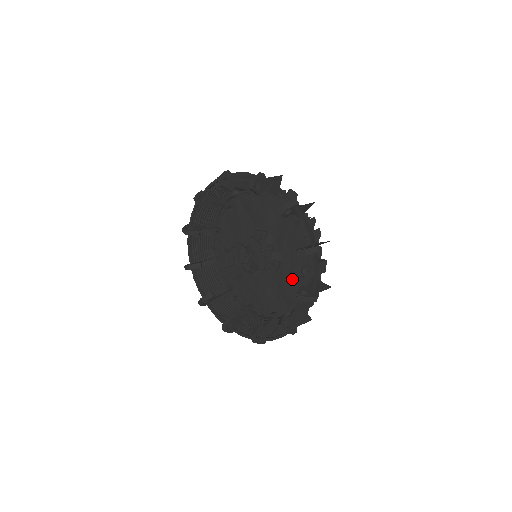
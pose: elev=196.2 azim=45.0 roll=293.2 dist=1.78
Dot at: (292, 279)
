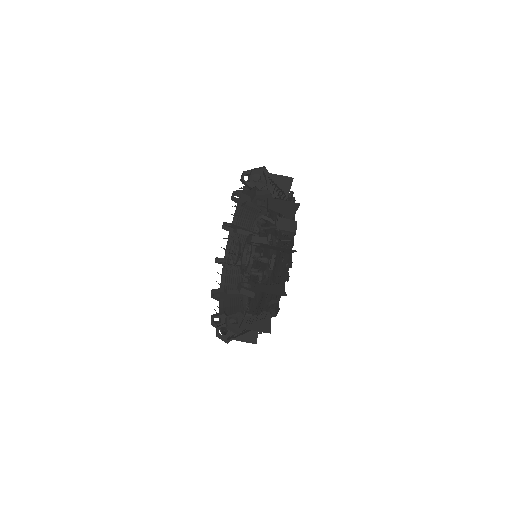
Dot at: (279, 265)
